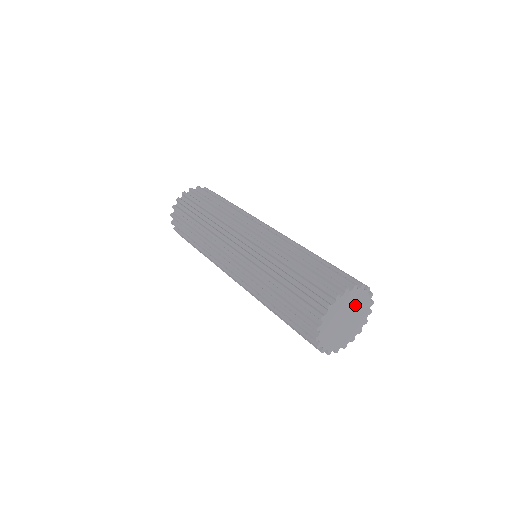
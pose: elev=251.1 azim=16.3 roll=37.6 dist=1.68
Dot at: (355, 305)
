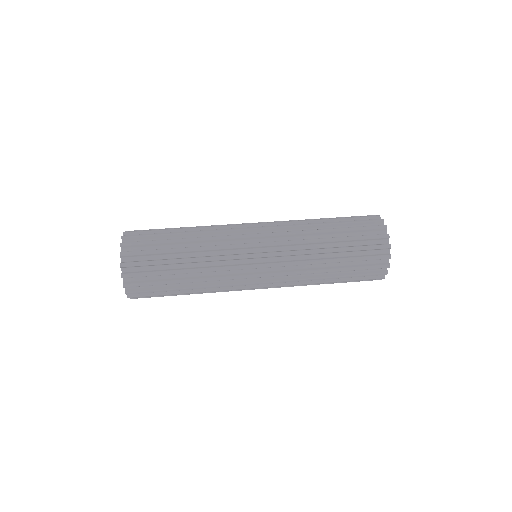
Dot at: occluded
